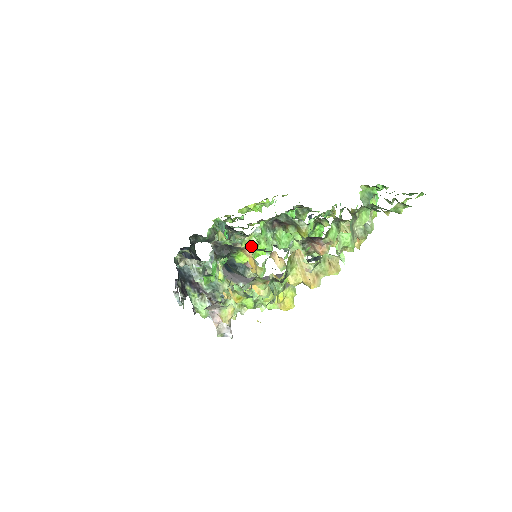
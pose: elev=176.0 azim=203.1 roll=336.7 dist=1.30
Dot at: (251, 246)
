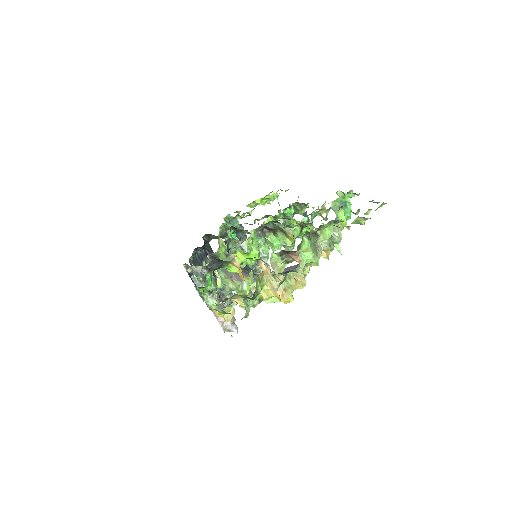
Dot at: (244, 253)
